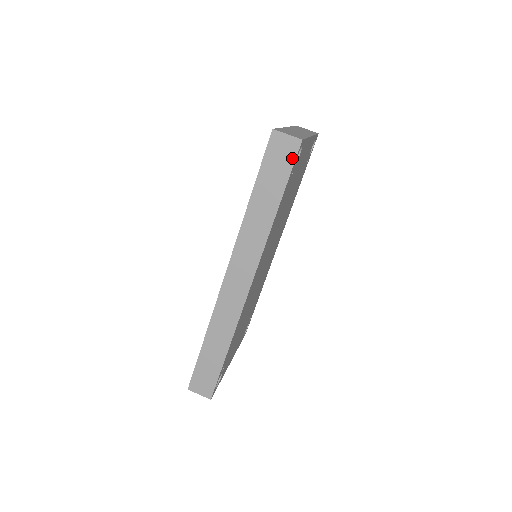
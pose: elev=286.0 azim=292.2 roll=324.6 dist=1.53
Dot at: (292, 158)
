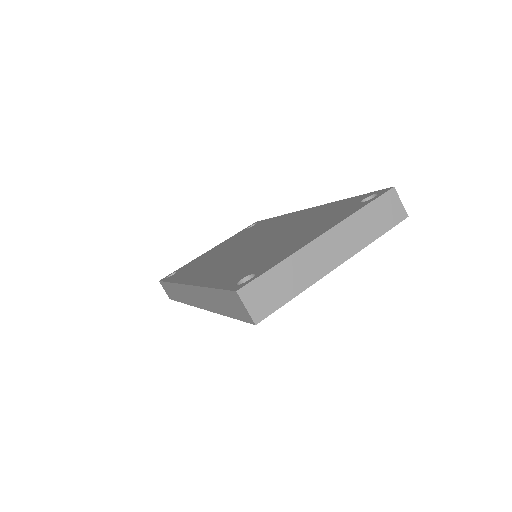
Dot at: (244, 319)
